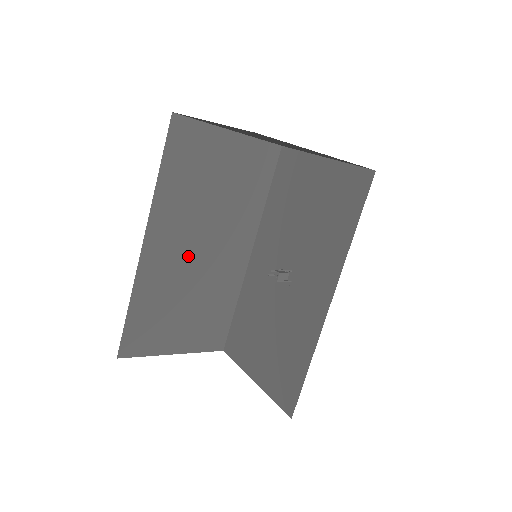
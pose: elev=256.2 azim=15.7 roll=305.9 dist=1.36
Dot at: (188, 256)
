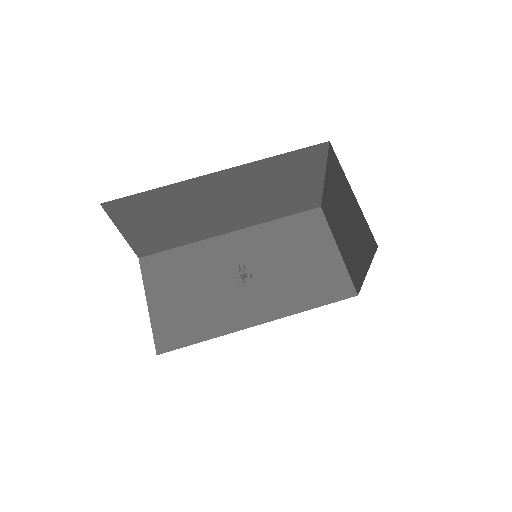
Dot at: (216, 201)
